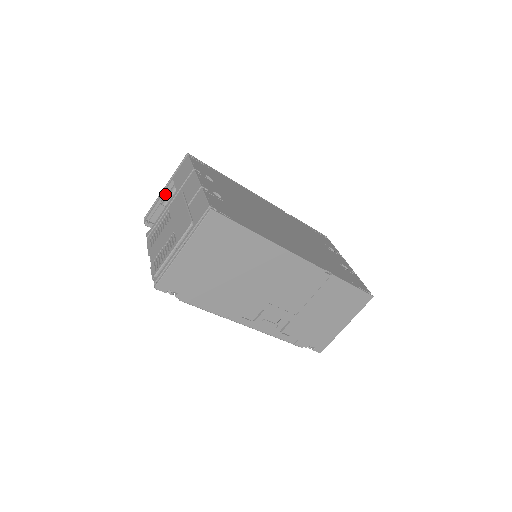
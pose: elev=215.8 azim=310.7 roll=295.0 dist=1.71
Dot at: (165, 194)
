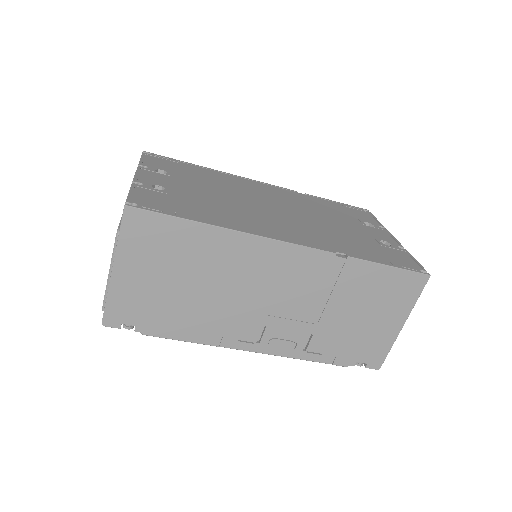
Dot at: occluded
